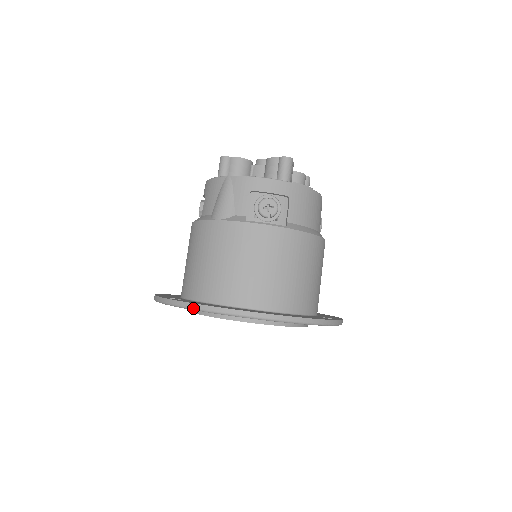
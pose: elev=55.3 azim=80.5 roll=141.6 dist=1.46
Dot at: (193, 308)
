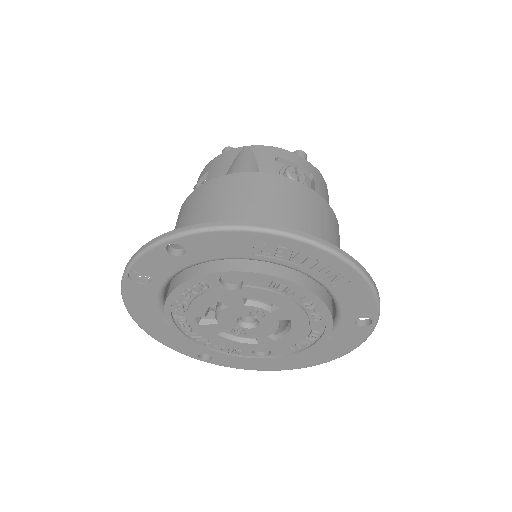
Dot at: (228, 226)
